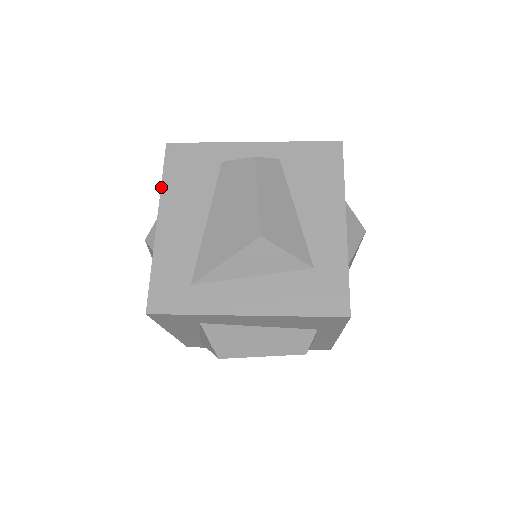
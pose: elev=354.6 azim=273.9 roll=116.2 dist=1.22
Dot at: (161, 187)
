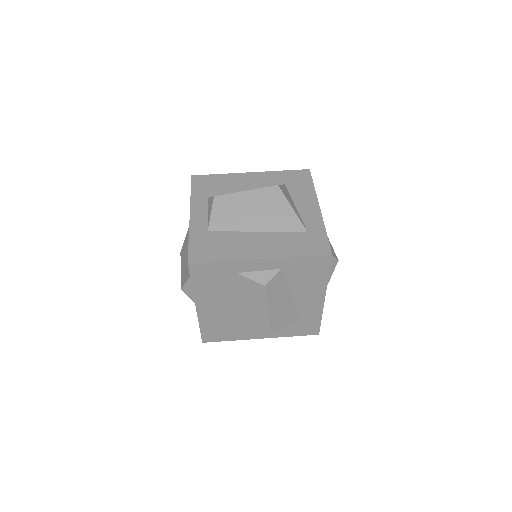
Dot at: (193, 290)
